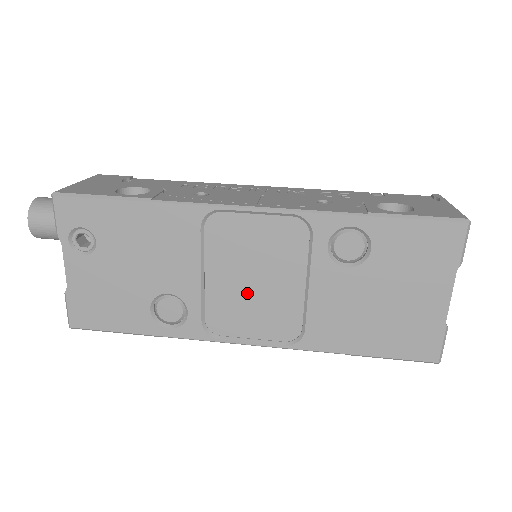
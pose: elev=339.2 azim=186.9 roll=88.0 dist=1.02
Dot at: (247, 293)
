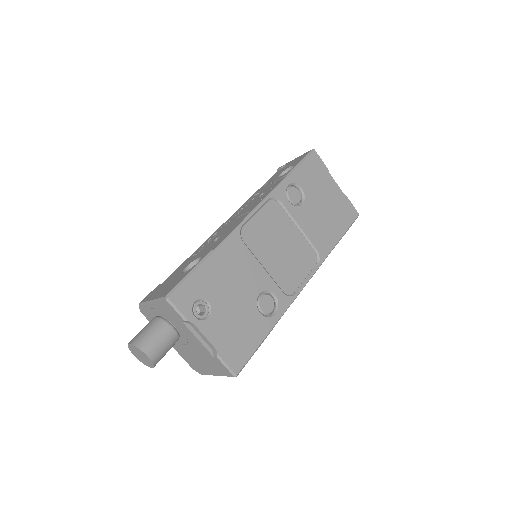
Dot at: (284, 257)
